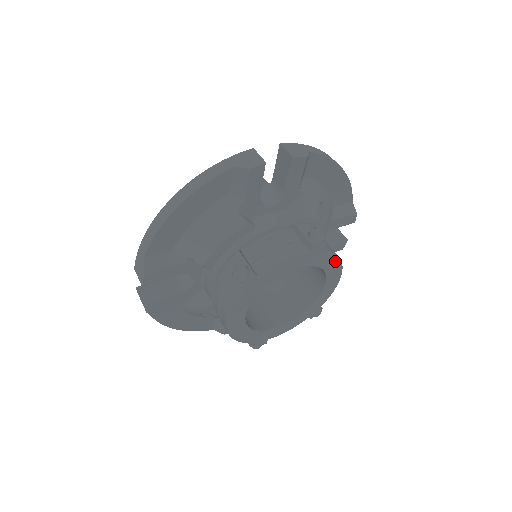
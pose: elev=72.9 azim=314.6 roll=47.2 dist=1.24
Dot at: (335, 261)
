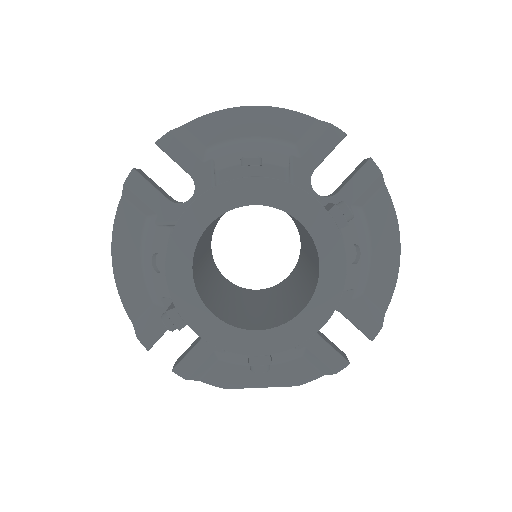
Dot at: (339, 276)
